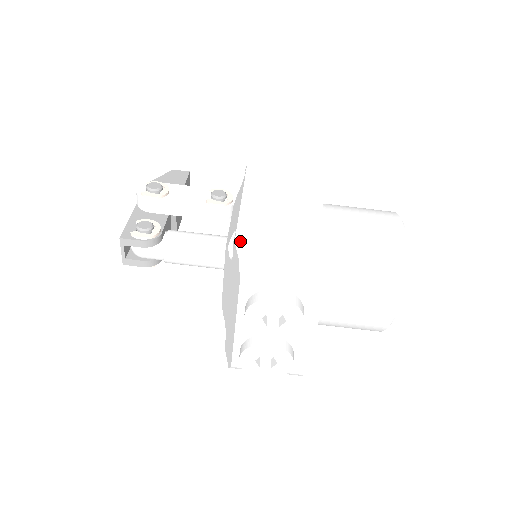
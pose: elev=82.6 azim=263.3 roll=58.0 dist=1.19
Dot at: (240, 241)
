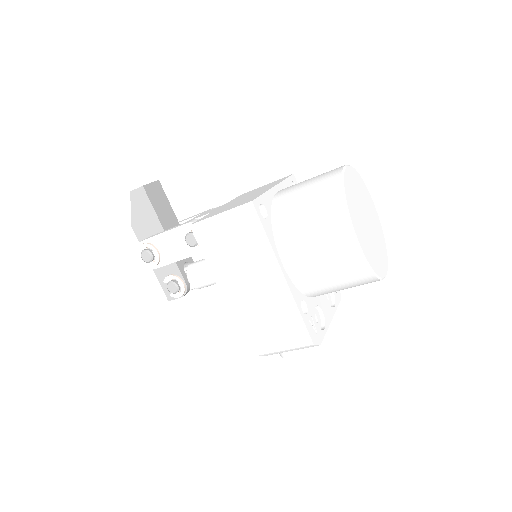
Dot at: (245, 338)
